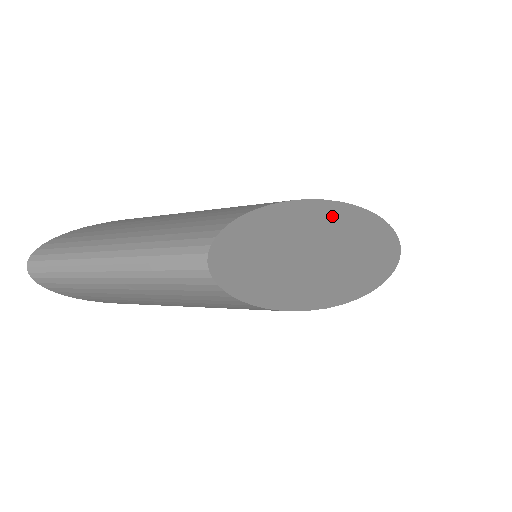
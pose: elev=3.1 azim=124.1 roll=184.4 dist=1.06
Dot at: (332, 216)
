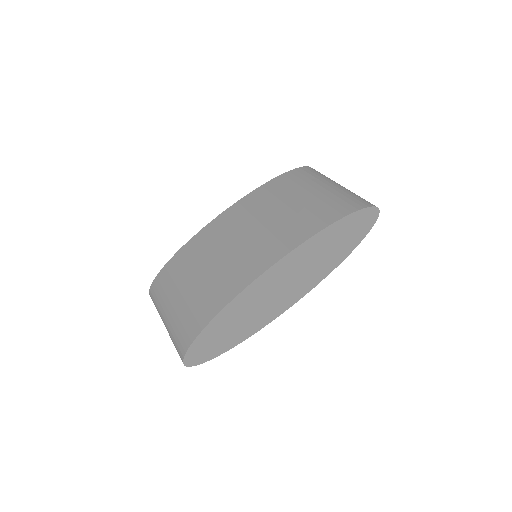
Dot at: (266, 280)
